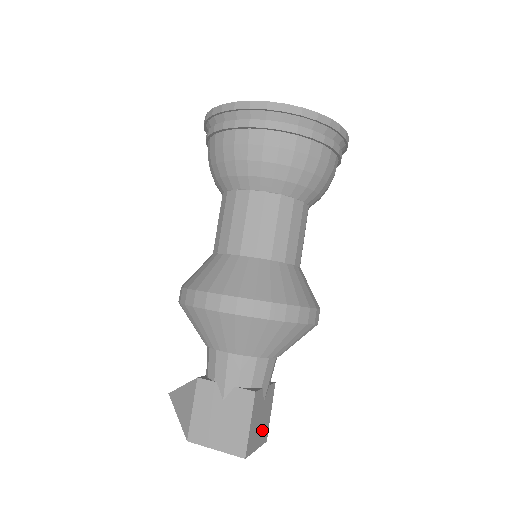
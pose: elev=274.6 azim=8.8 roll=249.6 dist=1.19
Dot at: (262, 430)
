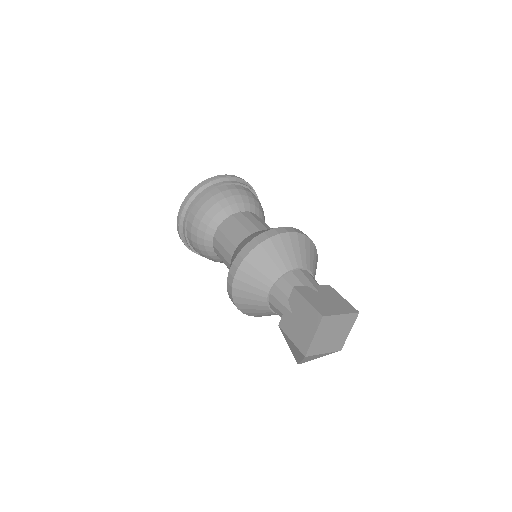
Dot at: (339, 306)
